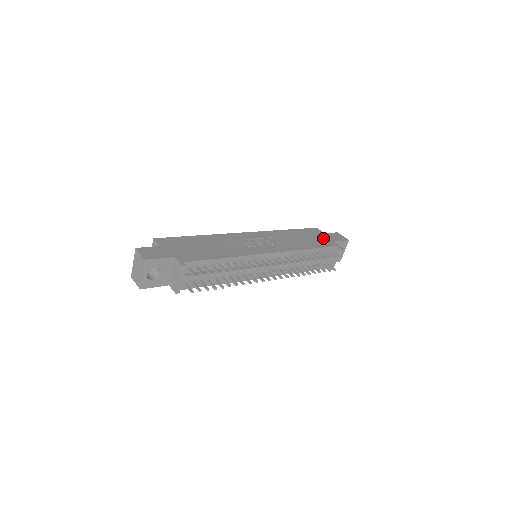
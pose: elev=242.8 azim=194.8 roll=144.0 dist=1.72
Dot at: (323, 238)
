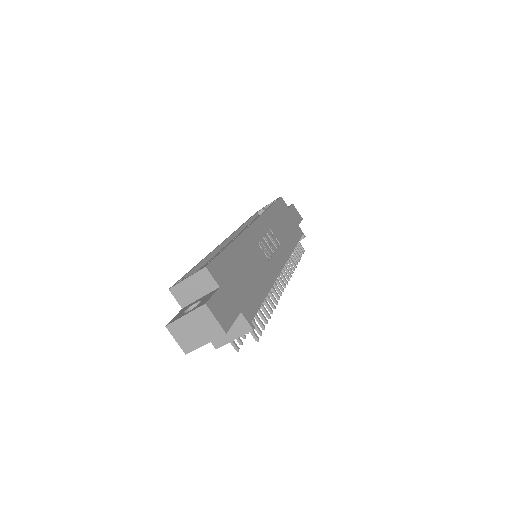
Dot at: (292, 220)
